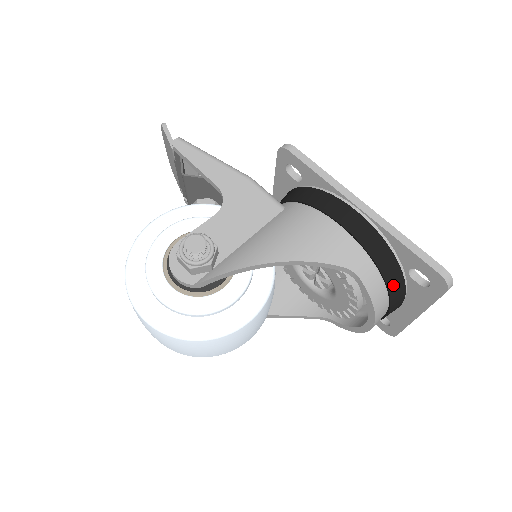
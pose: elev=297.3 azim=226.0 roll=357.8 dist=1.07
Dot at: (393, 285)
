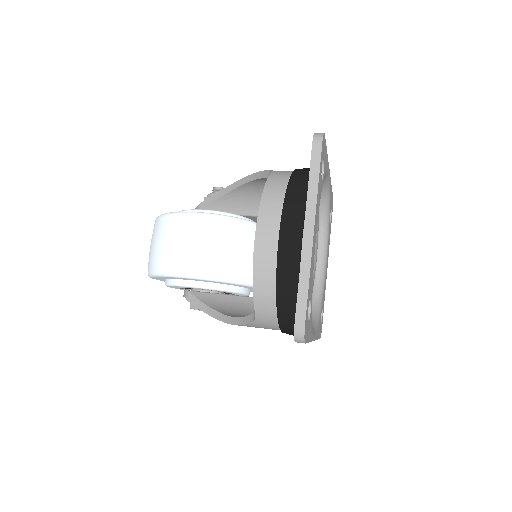
Dot at: (294, 186)
